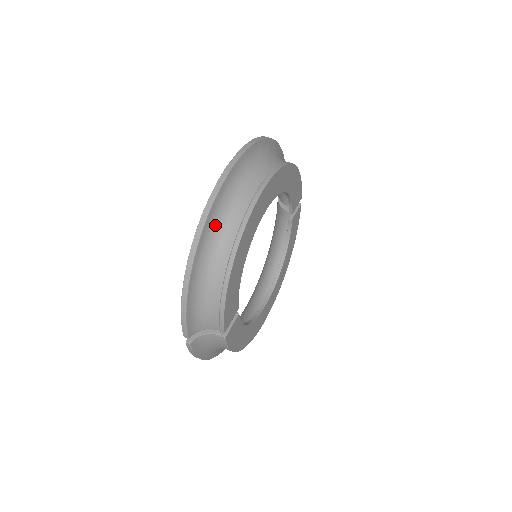
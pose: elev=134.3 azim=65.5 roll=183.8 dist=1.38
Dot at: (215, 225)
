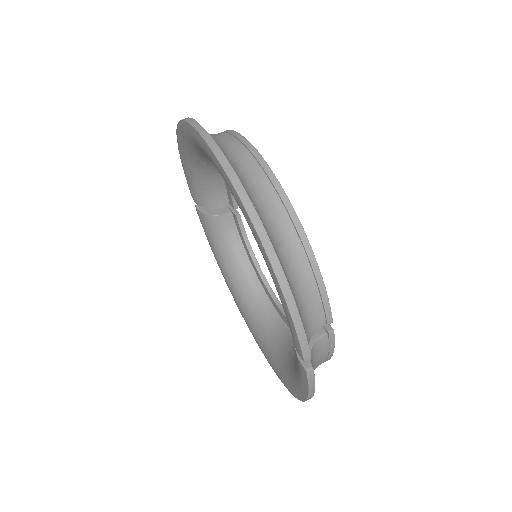
Dot at: (250, 194)
